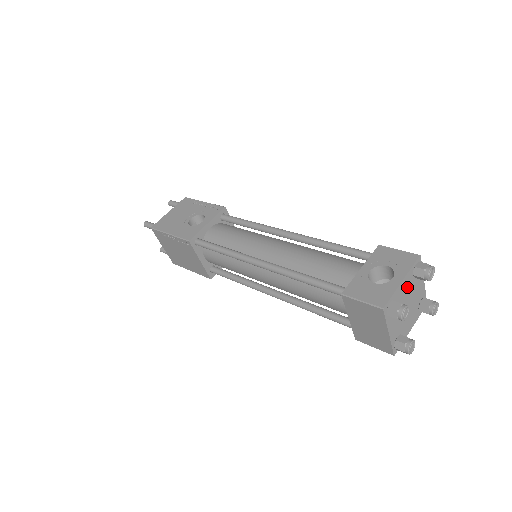
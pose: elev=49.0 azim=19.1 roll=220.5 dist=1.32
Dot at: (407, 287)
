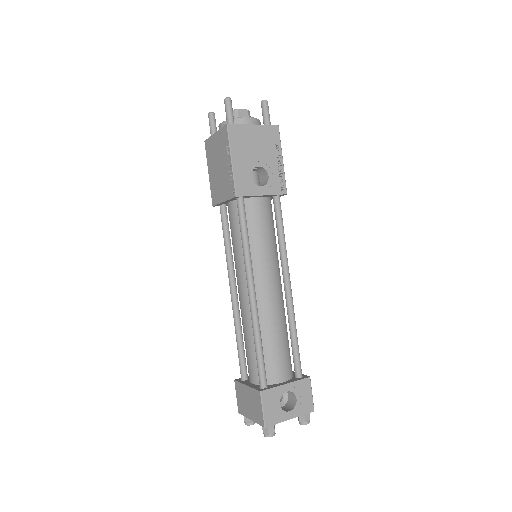
Dot at: occluded
